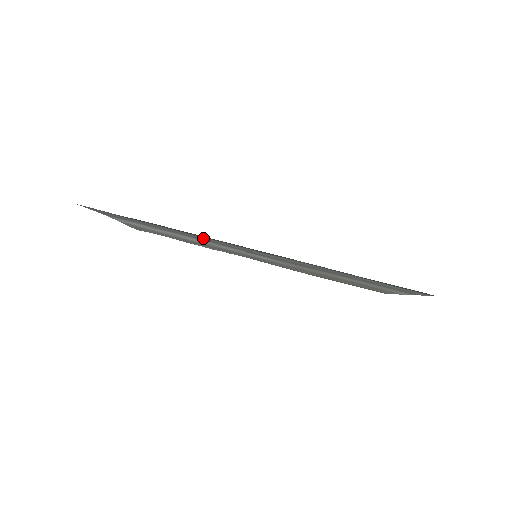
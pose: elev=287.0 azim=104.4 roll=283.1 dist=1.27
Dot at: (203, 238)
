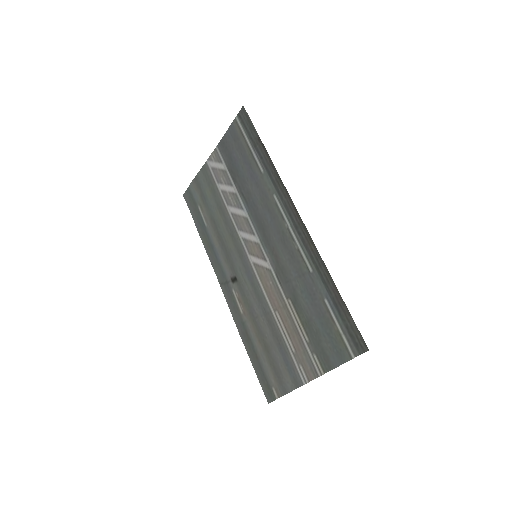
Dot at: (268, 195)
